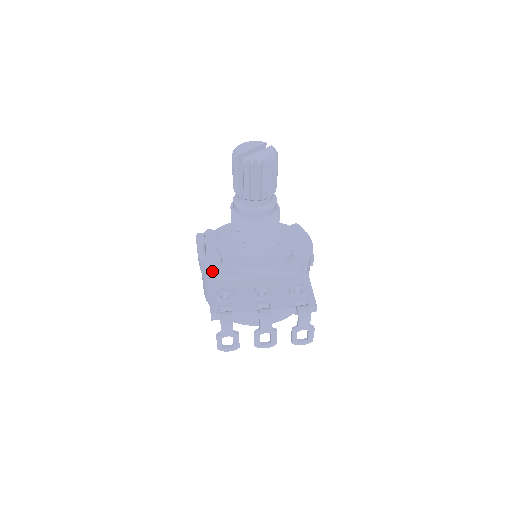
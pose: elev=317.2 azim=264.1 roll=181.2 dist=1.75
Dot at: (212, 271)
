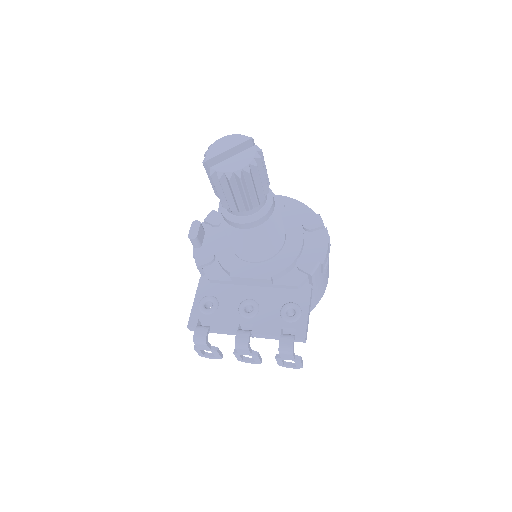
Dot at: (203, 270)
